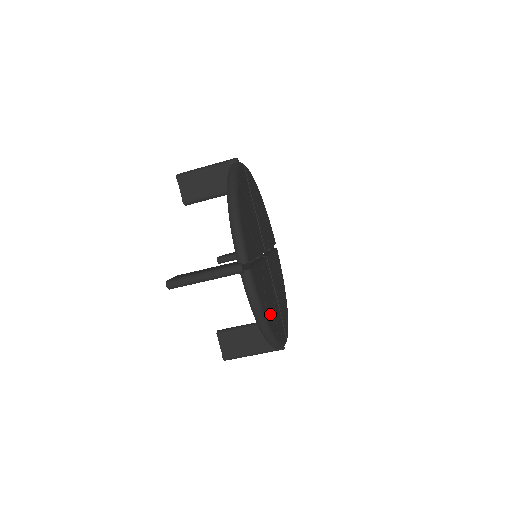
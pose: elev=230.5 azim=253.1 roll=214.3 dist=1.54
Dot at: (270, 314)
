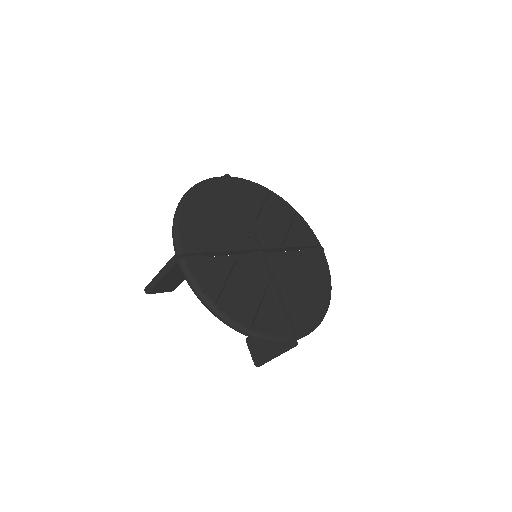
Dot at: (316, 295)
